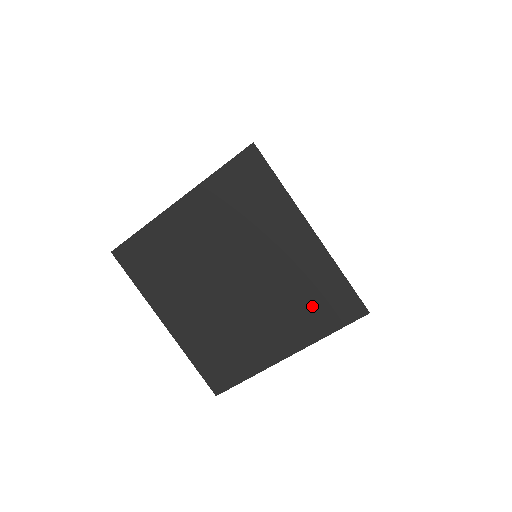
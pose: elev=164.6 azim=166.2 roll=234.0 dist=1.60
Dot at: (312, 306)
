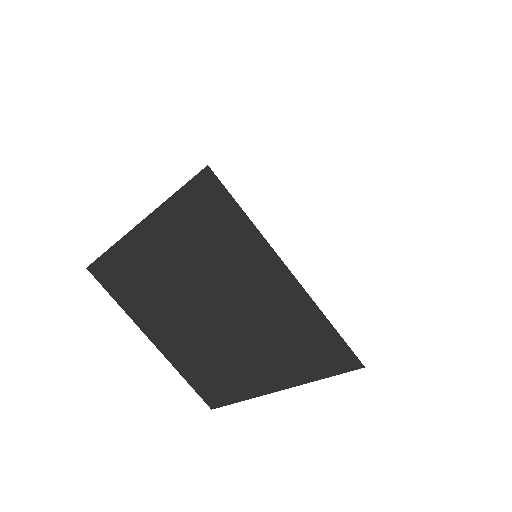
Dot at: (298, 349)
